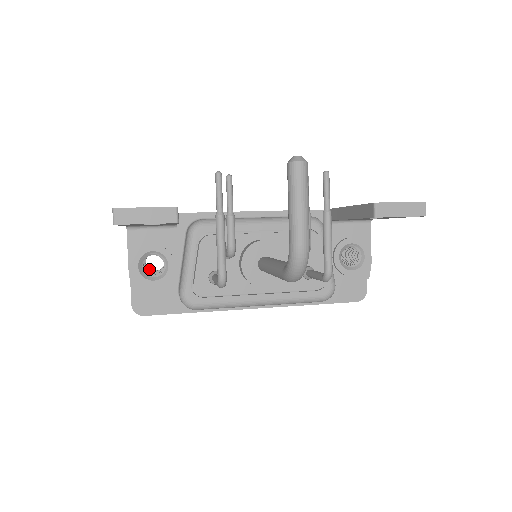
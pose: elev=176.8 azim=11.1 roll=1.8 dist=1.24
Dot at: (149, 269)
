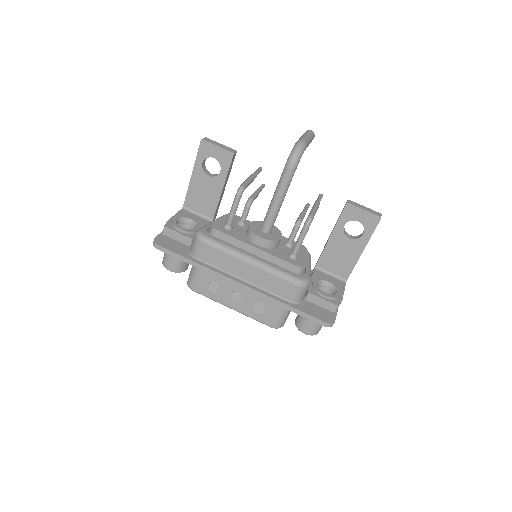
Dot at: occluded
